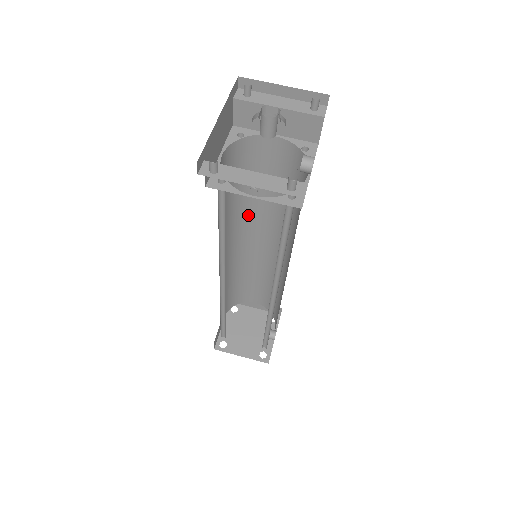
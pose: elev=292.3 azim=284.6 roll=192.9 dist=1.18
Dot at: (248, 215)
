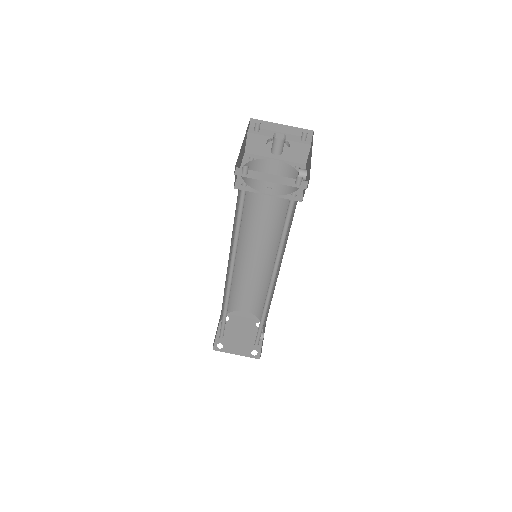
Dot at: (249, 225)
